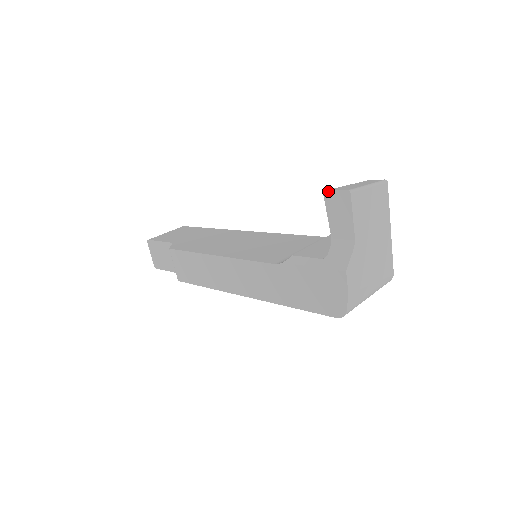
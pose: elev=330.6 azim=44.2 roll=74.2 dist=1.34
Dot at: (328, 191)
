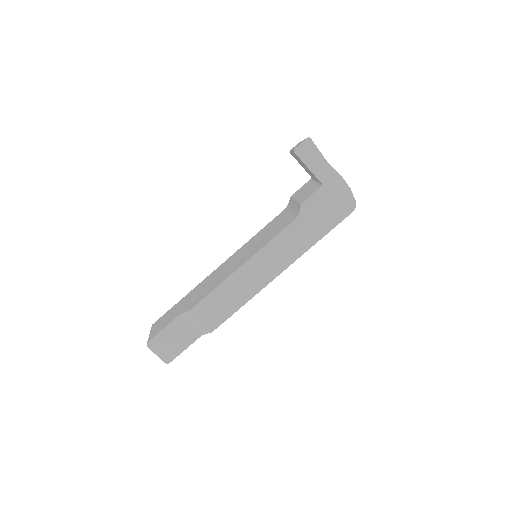
Dot at: (296, 148)
